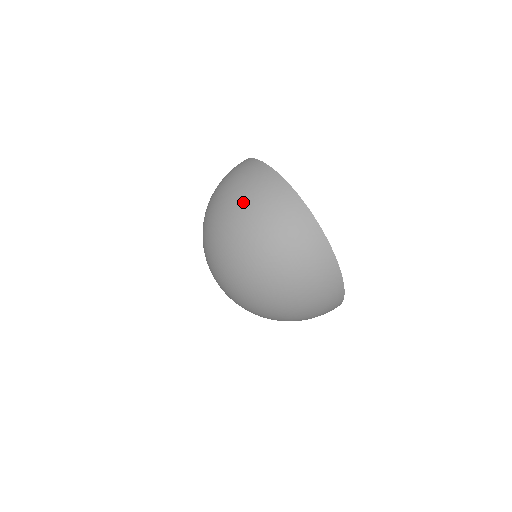
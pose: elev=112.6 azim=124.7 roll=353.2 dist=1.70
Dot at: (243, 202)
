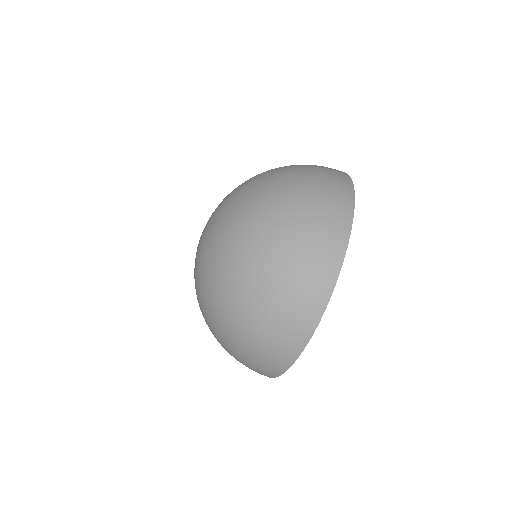
Dot at: (278, 258)
